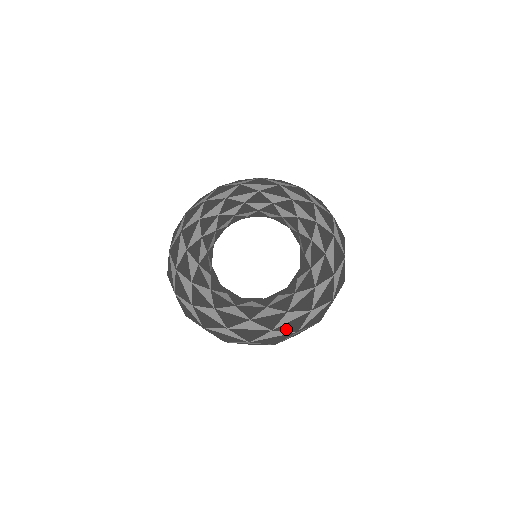
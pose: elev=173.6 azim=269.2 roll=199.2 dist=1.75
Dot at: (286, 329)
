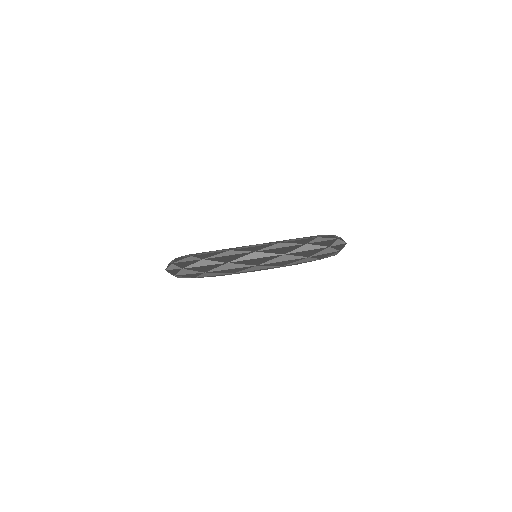
Dot at: (244, 250)
